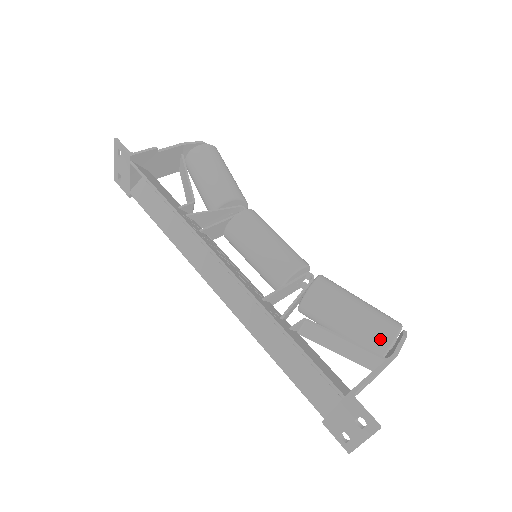
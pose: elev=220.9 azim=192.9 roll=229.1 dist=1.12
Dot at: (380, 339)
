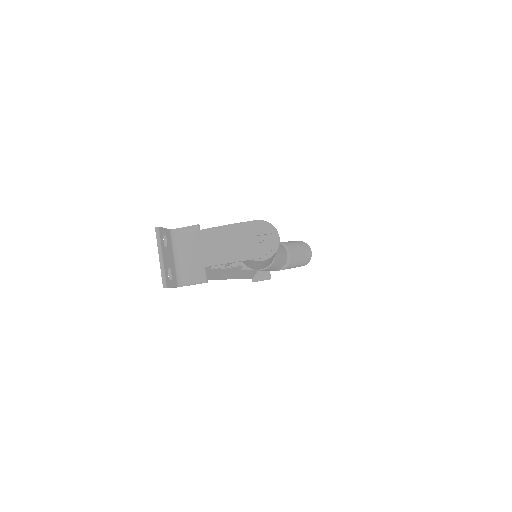
Dot at: occluded
